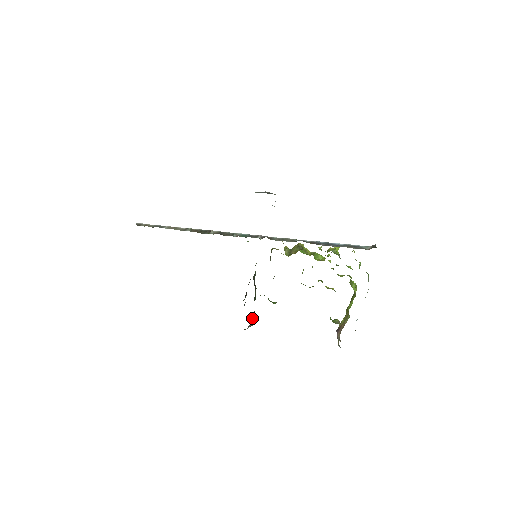
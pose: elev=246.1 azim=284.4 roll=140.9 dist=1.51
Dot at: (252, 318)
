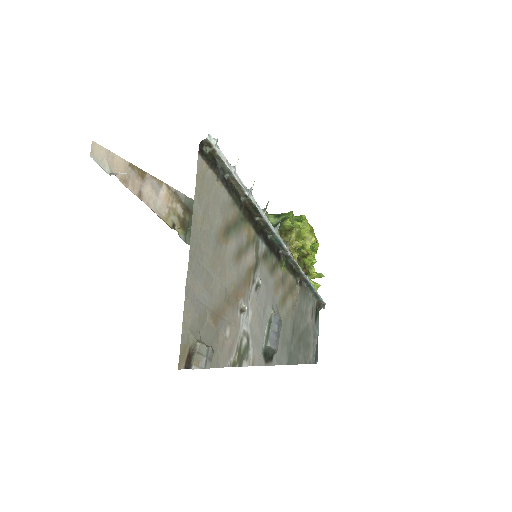
Dot at: occluded
